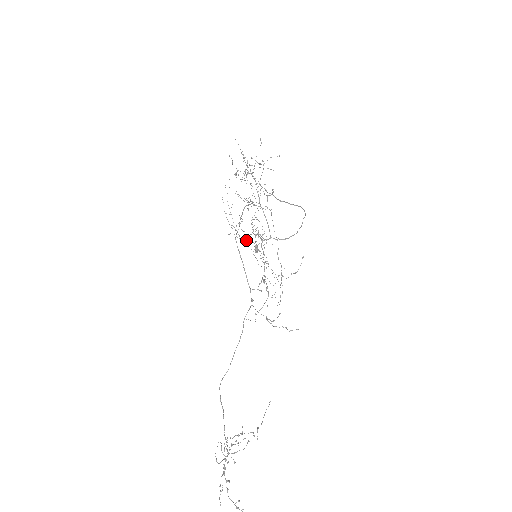
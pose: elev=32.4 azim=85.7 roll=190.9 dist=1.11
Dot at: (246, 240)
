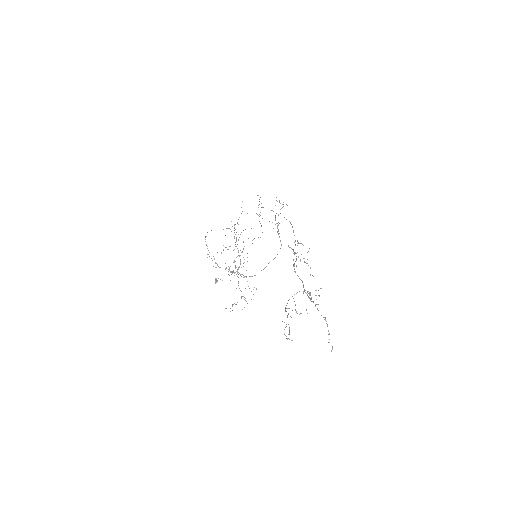
Dot at: occluded
